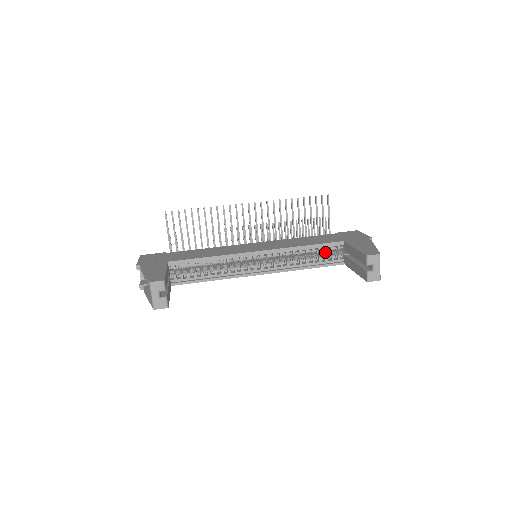
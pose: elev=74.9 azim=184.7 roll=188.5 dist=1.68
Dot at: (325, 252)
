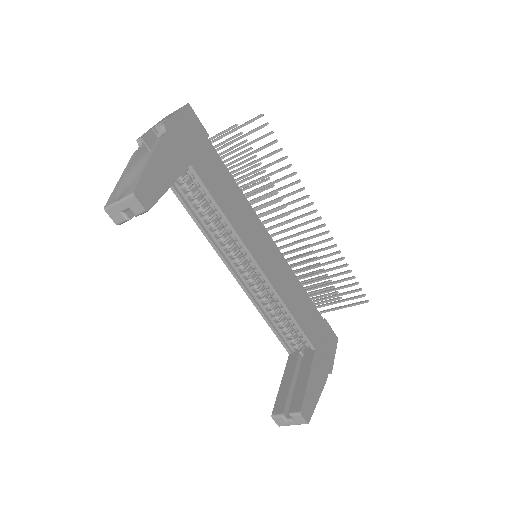
Dot at: occluded
